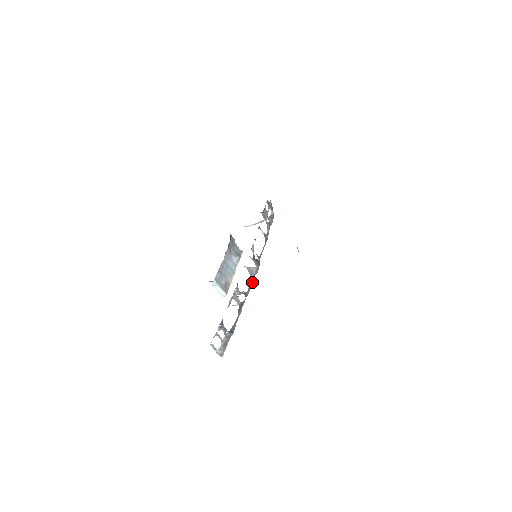
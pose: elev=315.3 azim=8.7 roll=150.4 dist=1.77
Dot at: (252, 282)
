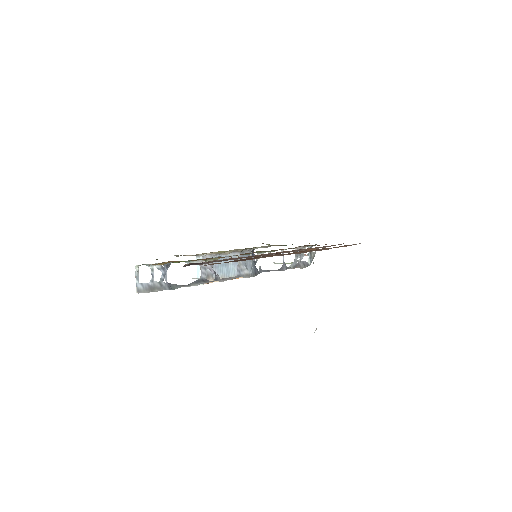
Dot at: (234, 278)
